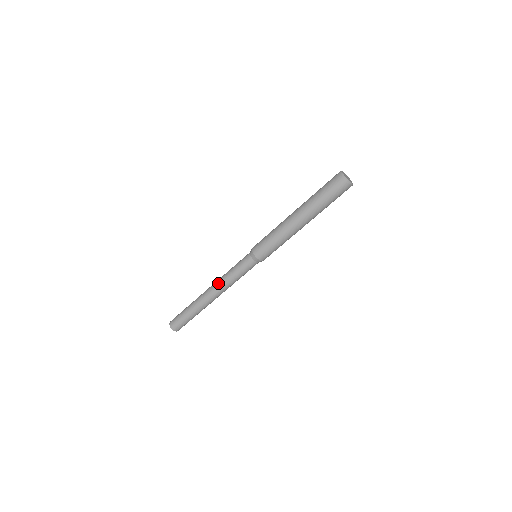
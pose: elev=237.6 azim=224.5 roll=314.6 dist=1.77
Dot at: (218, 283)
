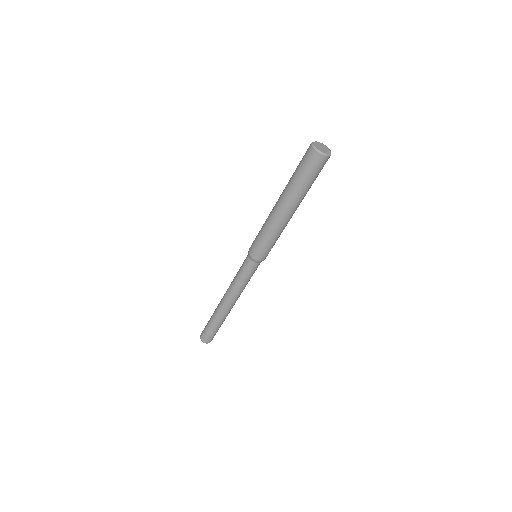
Dot at: (228, 291)
